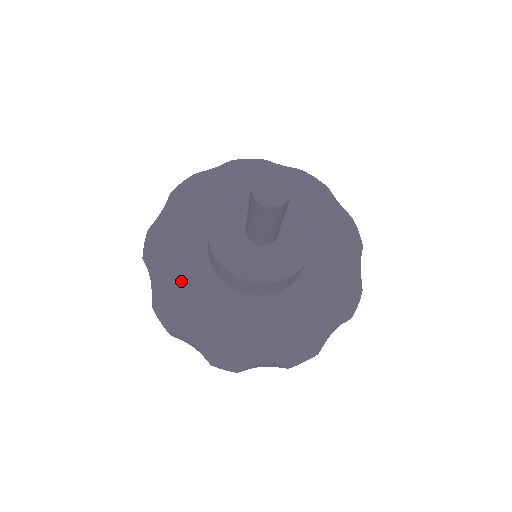
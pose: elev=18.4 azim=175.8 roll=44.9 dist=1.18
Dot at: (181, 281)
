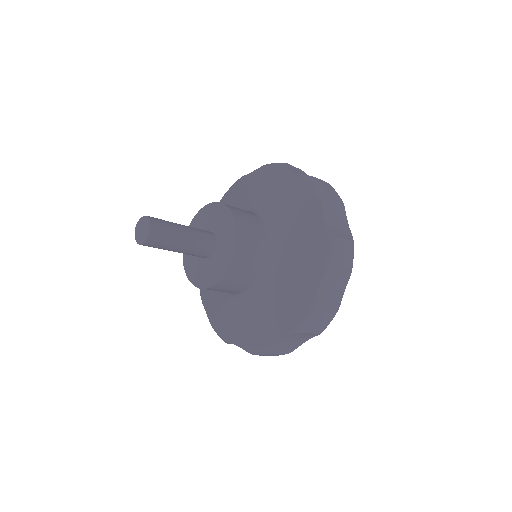
Dot at: (216, 304)
